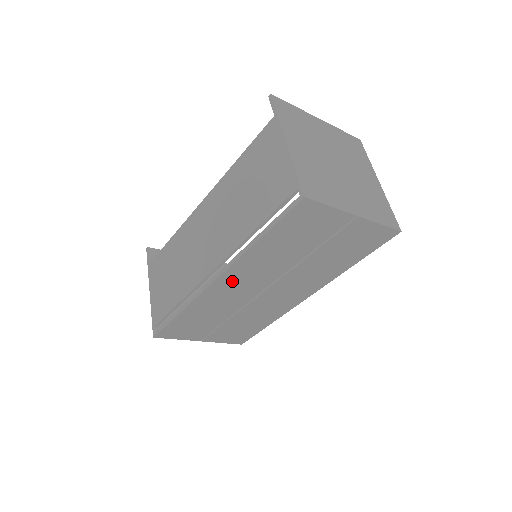
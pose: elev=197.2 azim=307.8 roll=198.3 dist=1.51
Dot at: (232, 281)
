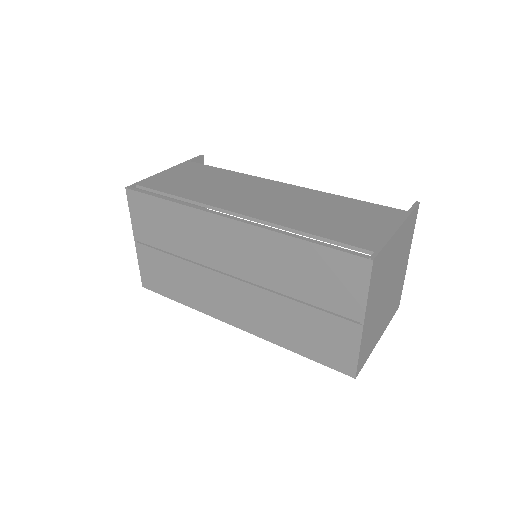
Dot at: (235, 237)
